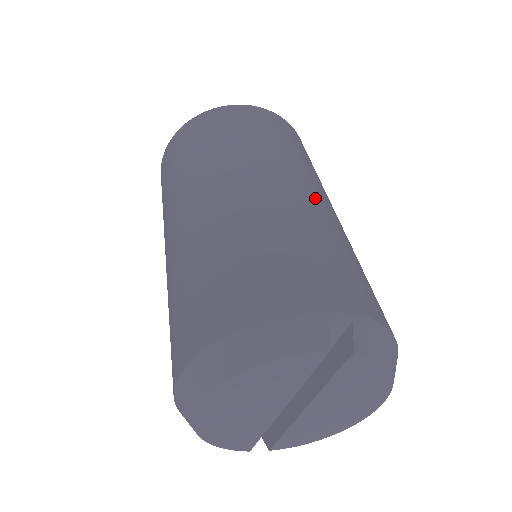
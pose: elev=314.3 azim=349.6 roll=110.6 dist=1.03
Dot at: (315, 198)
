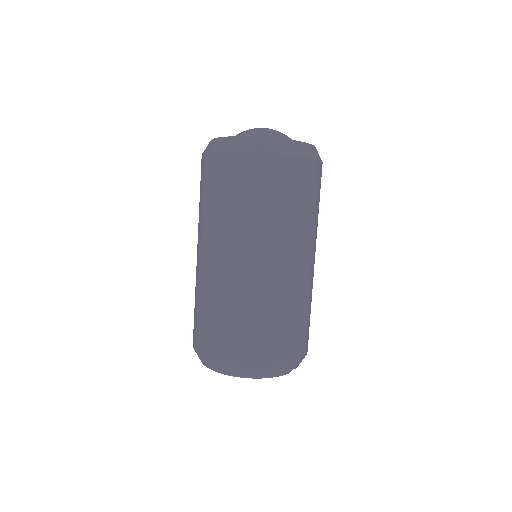
Dot at: occluded
